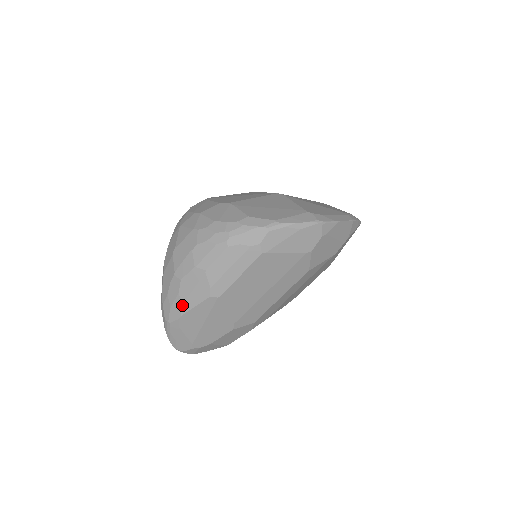
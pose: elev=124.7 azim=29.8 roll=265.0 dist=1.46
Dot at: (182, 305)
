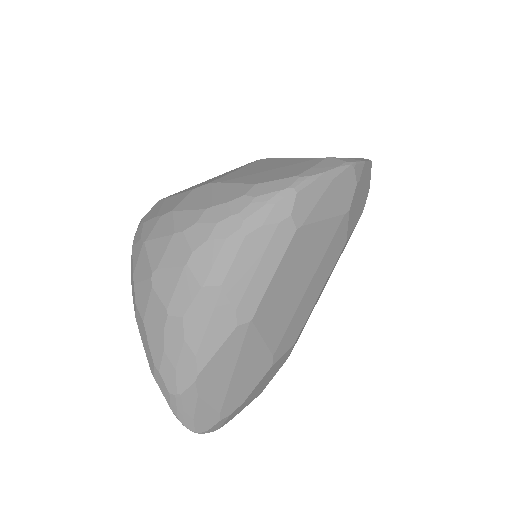
Dot at: (195, 357)
